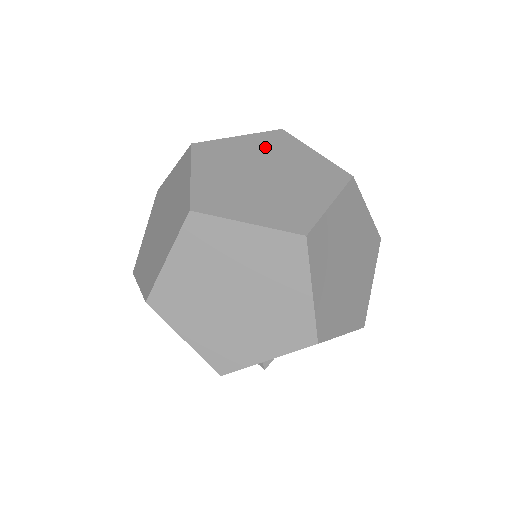
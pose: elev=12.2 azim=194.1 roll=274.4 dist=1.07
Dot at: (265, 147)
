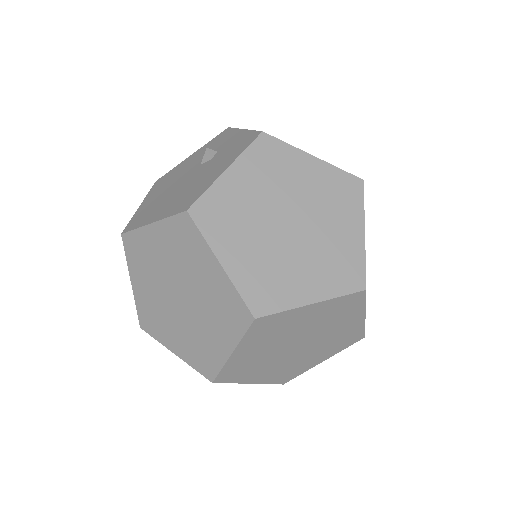
Dot at: (264, 175)
